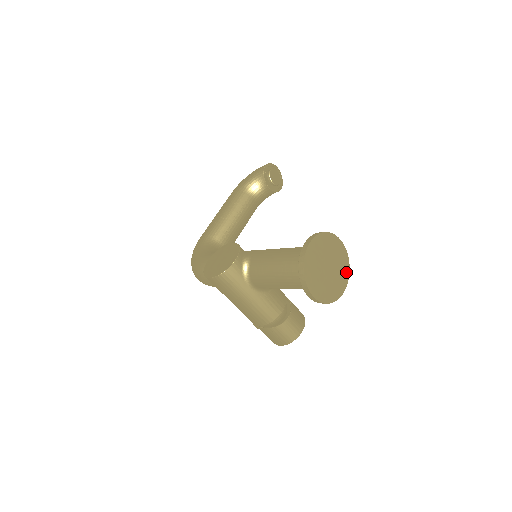
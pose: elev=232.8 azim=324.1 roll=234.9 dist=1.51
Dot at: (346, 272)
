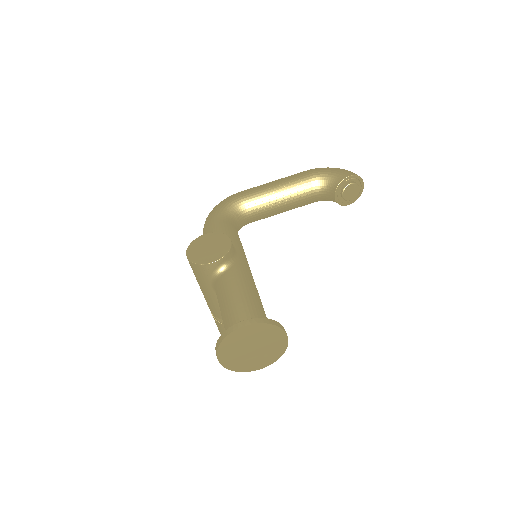
Dot at: (273, 359)
